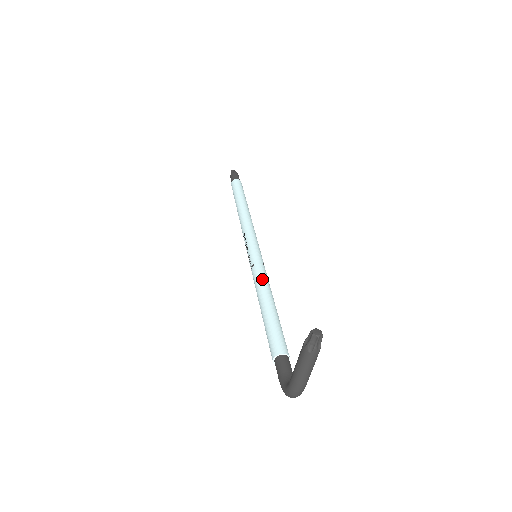
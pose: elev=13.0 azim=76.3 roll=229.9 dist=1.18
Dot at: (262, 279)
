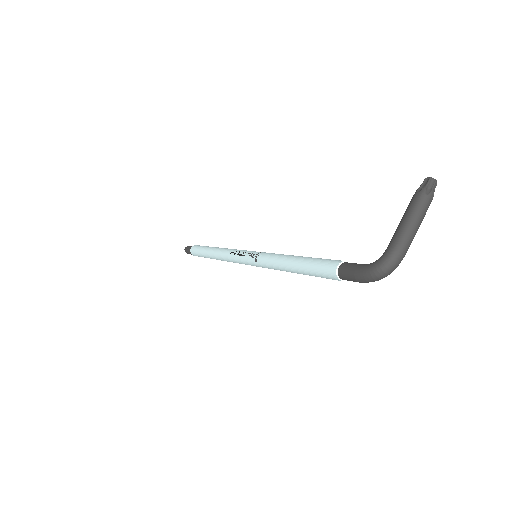
Dot at: occluded
